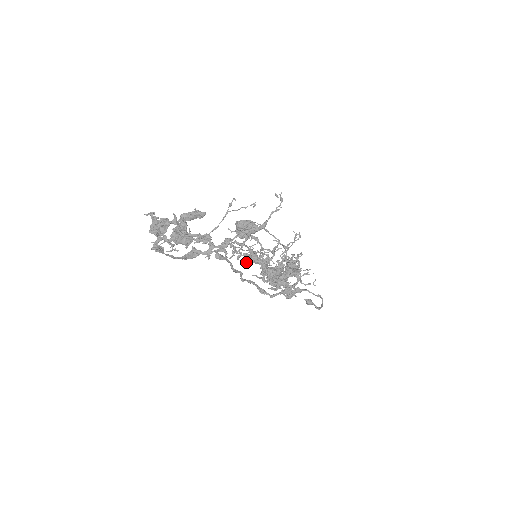
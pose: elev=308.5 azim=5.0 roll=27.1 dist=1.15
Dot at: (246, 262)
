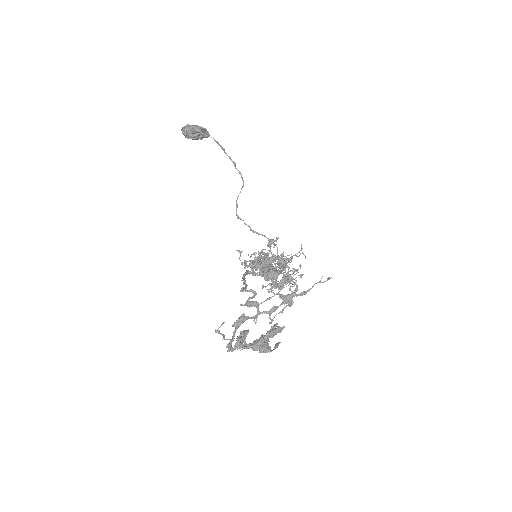
Dot at: (252, 270)
